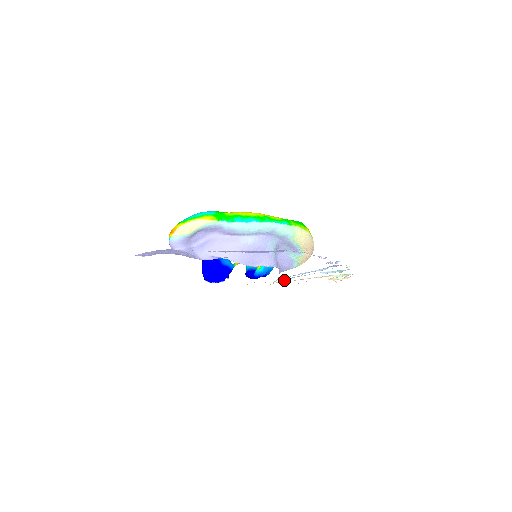
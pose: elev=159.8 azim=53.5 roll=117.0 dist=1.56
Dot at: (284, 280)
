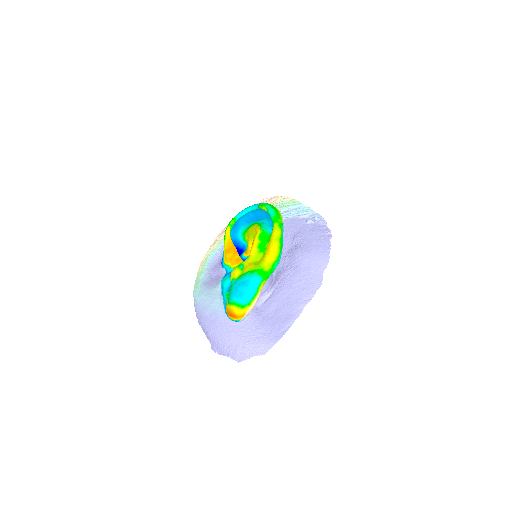
Dot at: occluded
